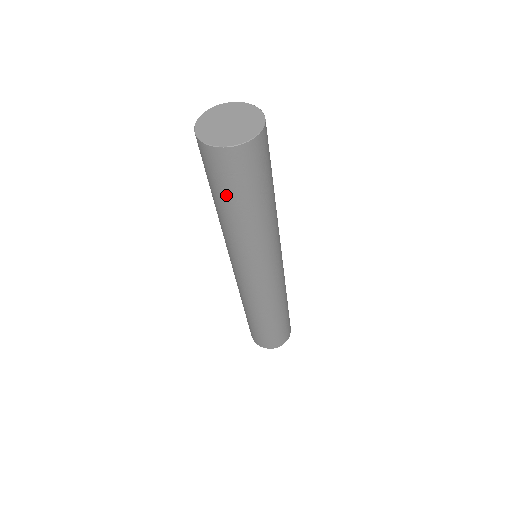
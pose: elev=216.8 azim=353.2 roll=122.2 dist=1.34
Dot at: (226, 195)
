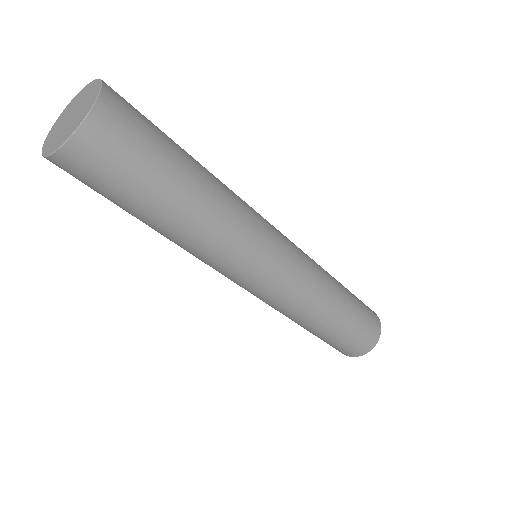
Dot at: occluded
